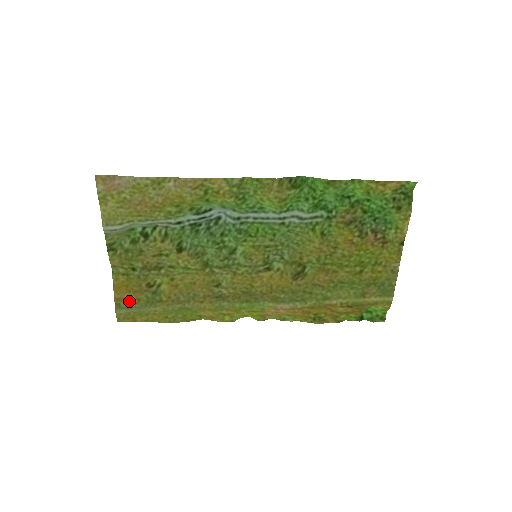
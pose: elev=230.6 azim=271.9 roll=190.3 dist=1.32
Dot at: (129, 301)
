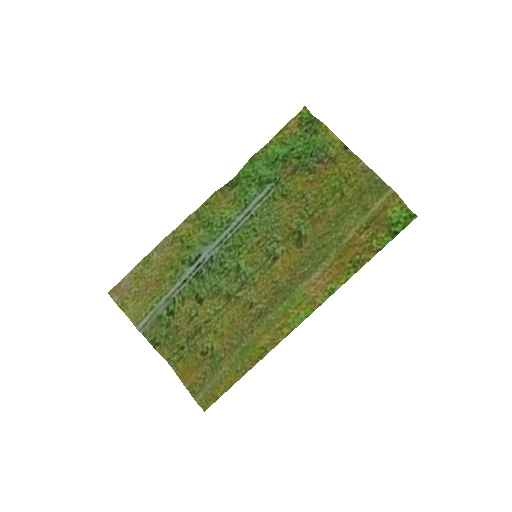
Dot at: (199, 381)
